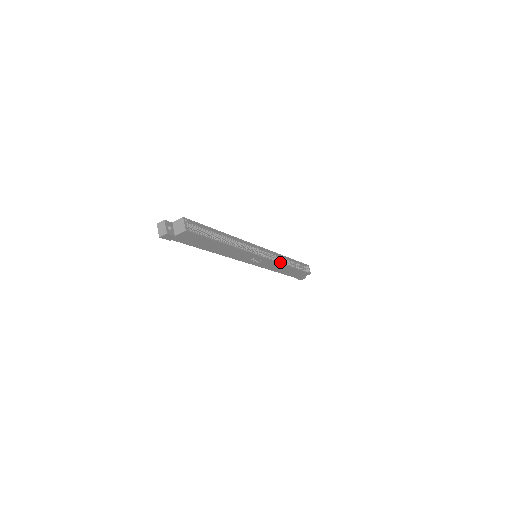
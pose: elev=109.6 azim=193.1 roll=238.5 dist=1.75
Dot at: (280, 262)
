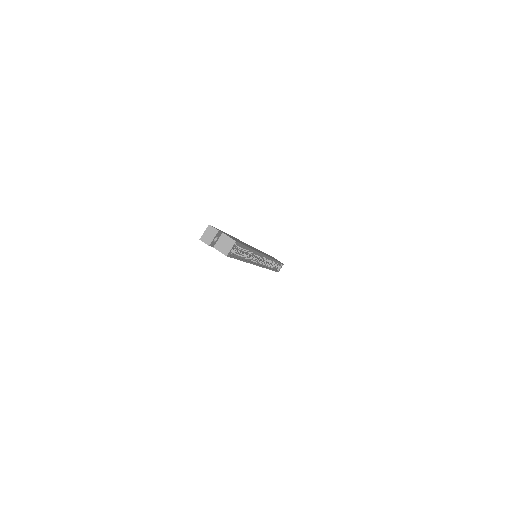
Dot at: occluded
